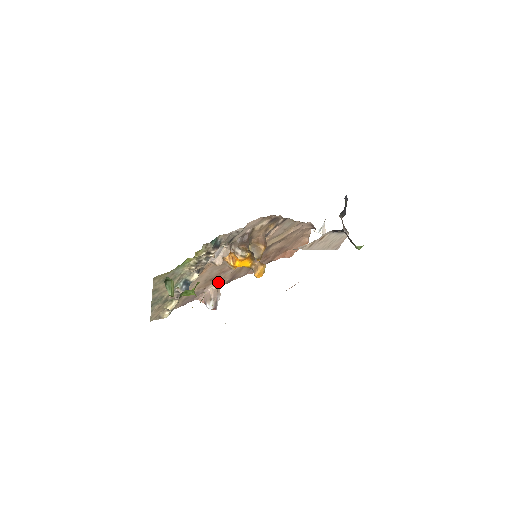
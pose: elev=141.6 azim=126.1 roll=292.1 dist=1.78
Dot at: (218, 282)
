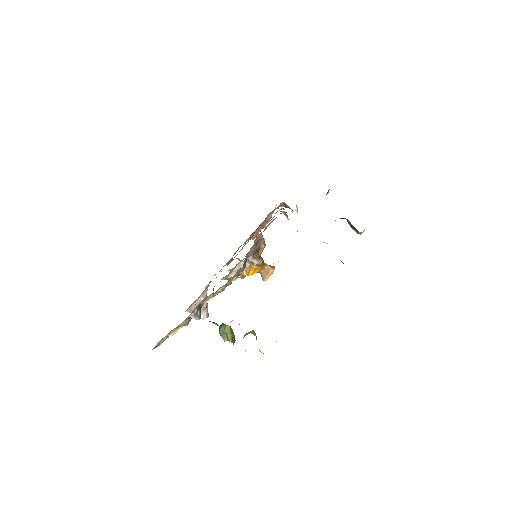
Dot at: occluded
